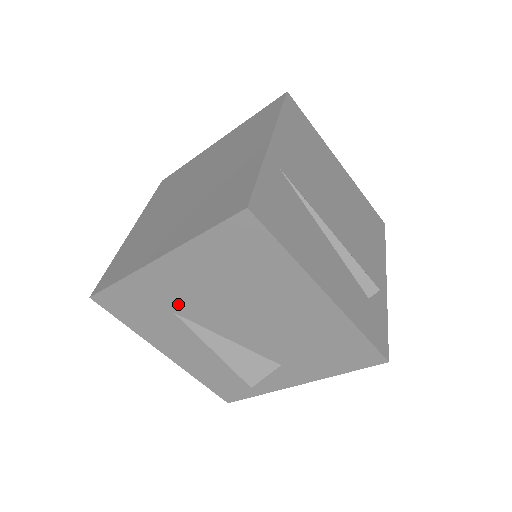
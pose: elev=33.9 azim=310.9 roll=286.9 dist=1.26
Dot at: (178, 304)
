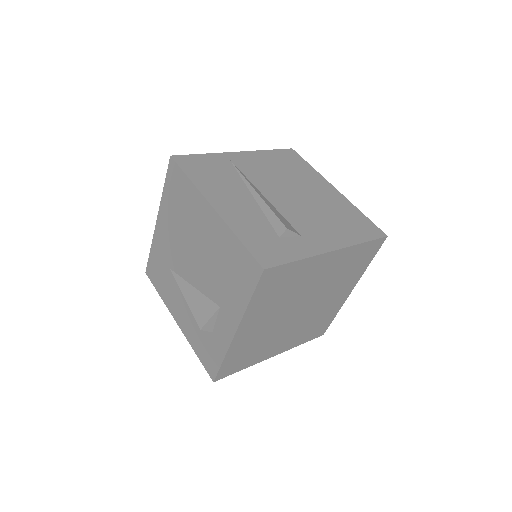
Dot at: (170, 258)
